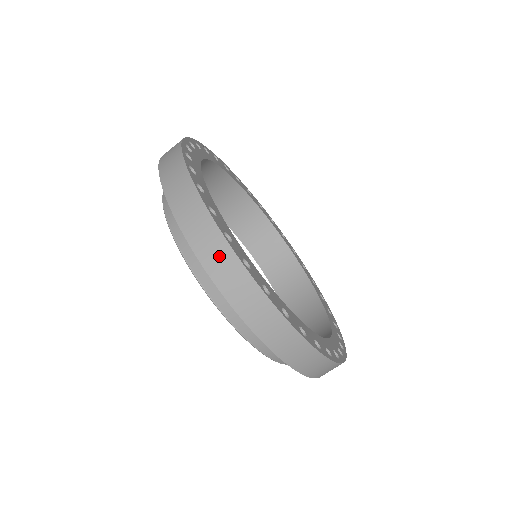
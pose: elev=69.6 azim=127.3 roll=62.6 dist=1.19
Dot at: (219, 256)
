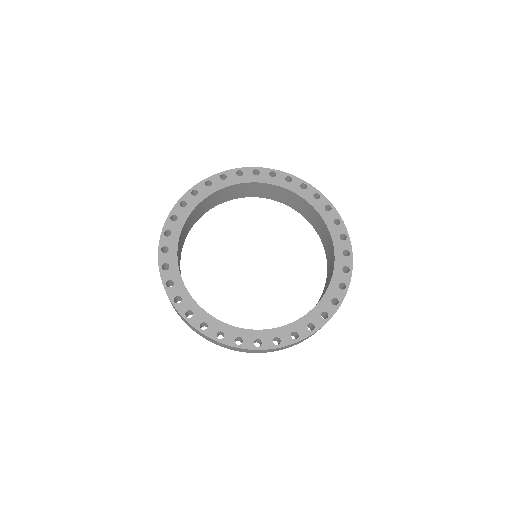
Dot at: (190, 326)
